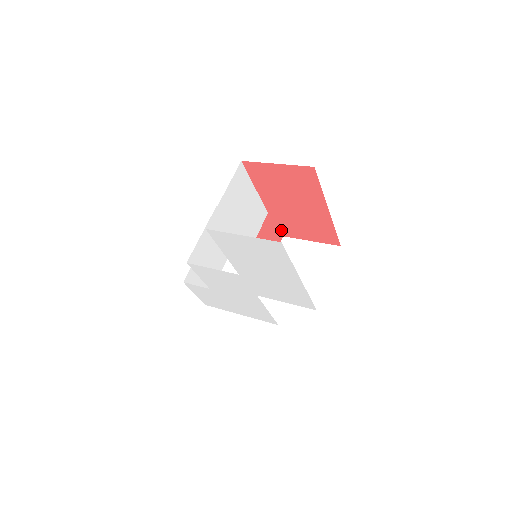
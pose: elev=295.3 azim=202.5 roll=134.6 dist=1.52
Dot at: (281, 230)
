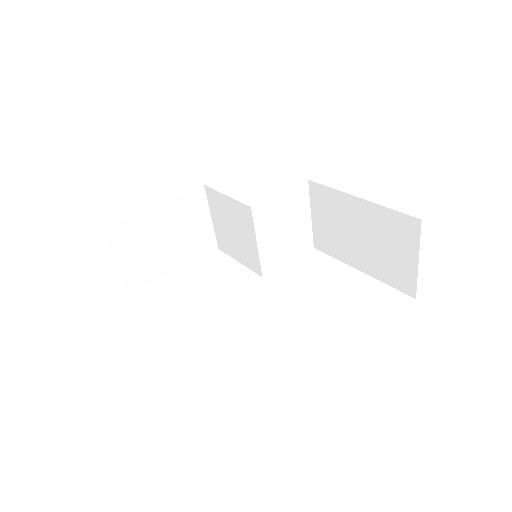
Dot at: occluded
